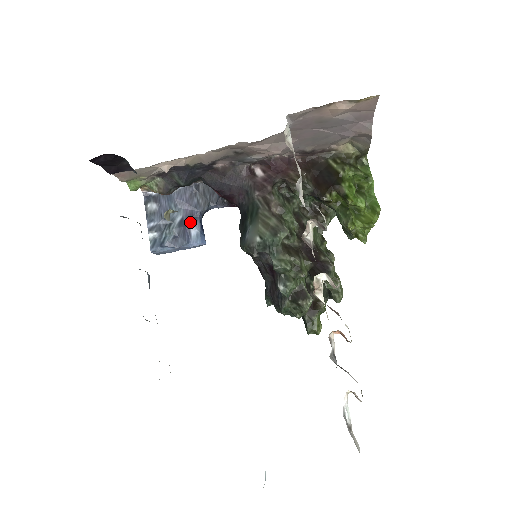
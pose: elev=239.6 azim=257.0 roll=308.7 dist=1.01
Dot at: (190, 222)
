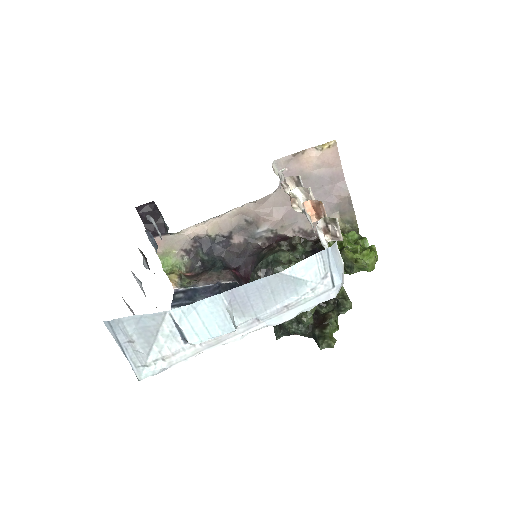
Dot at: occluded
